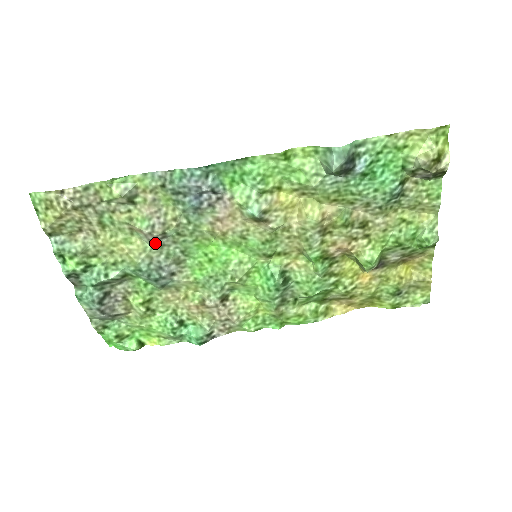
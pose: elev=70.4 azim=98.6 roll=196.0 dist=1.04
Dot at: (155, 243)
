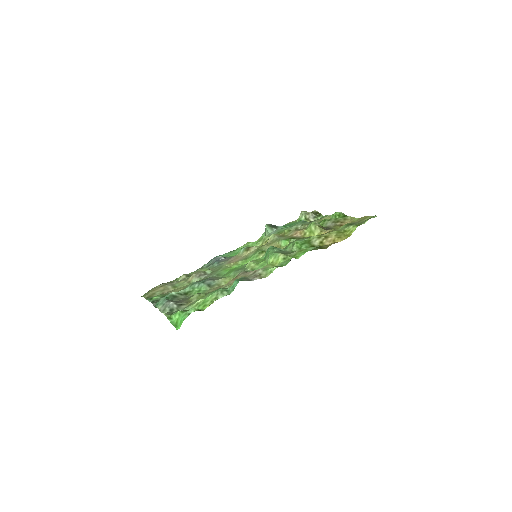
Dot at: (201, 278)
